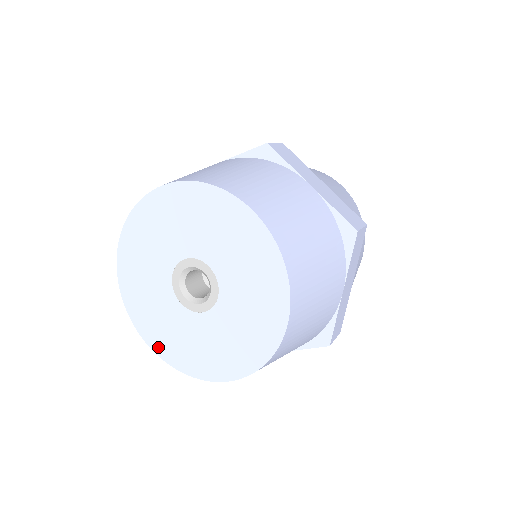
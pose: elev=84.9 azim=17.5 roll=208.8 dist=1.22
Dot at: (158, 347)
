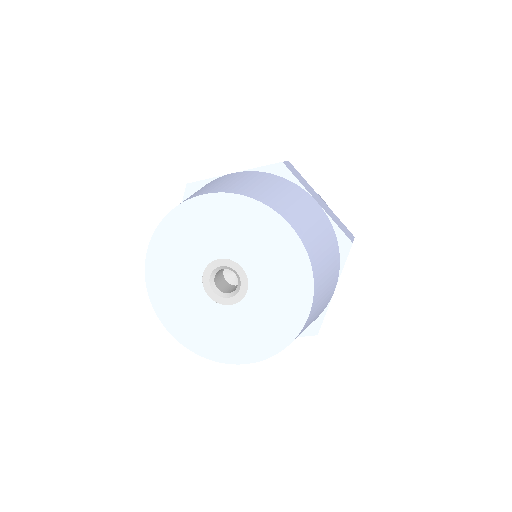
Dot at: (251, 356)
